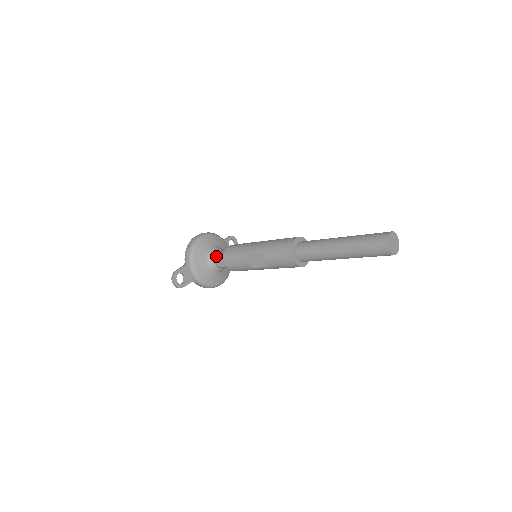
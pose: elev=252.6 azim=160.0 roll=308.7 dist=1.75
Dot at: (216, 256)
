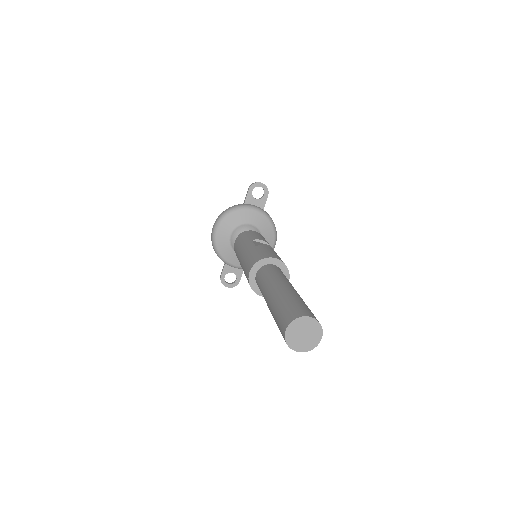
Dot at: occluded
